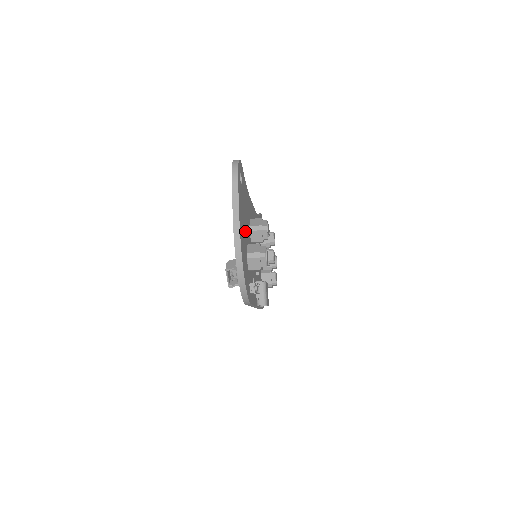
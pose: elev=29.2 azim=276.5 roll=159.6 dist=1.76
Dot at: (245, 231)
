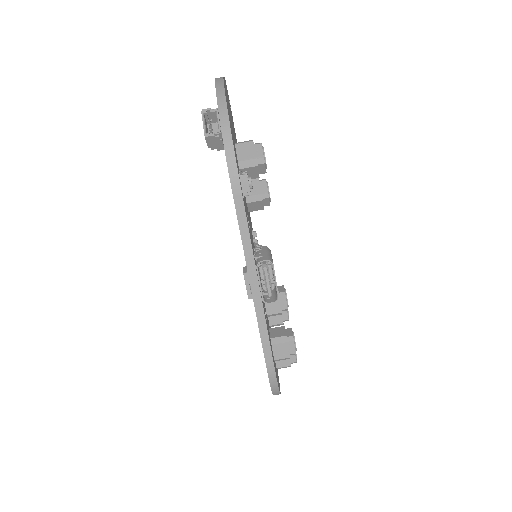
Dot at: (234, 136)
